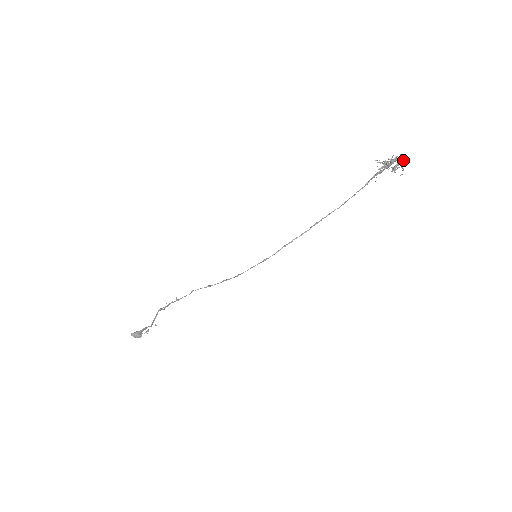
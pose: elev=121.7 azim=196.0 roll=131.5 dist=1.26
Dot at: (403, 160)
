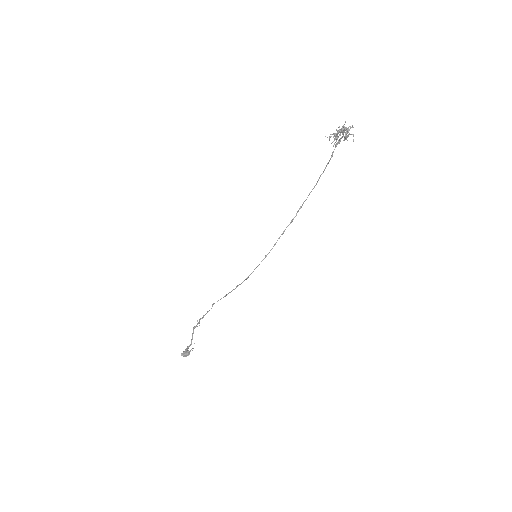
Dot at: (350, 127)
